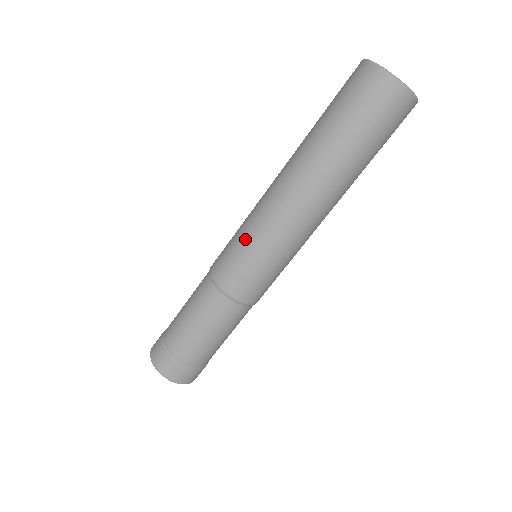
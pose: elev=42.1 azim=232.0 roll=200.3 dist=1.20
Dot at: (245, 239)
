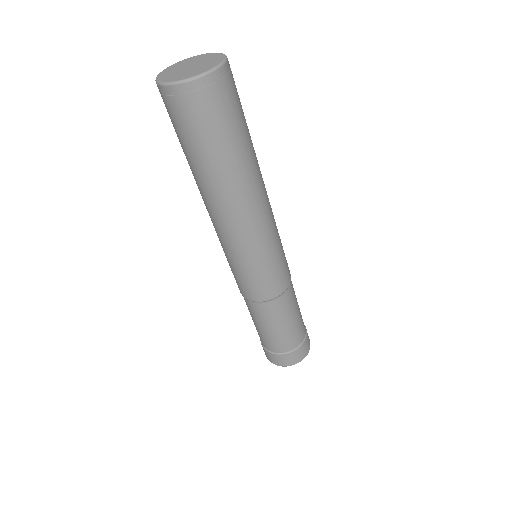
Dot at: occluded
